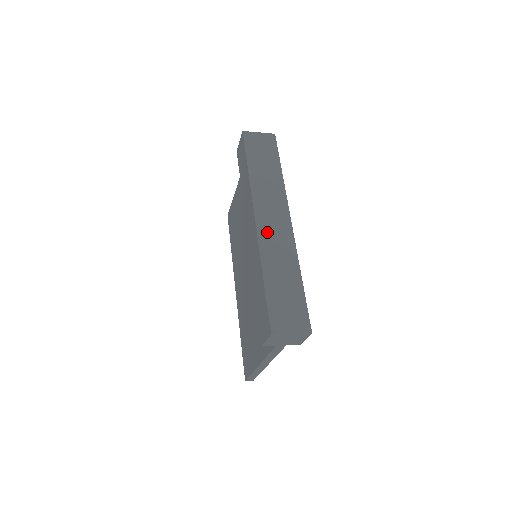
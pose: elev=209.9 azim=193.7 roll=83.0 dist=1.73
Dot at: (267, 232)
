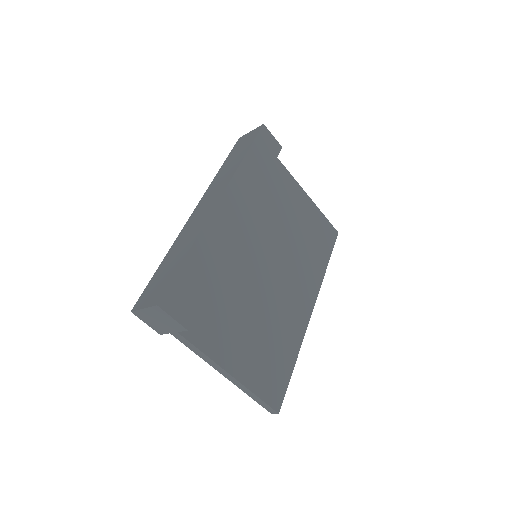
Dot at: (194, 218)
